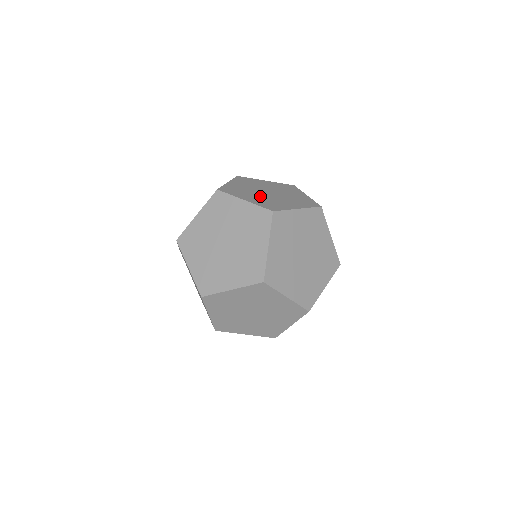
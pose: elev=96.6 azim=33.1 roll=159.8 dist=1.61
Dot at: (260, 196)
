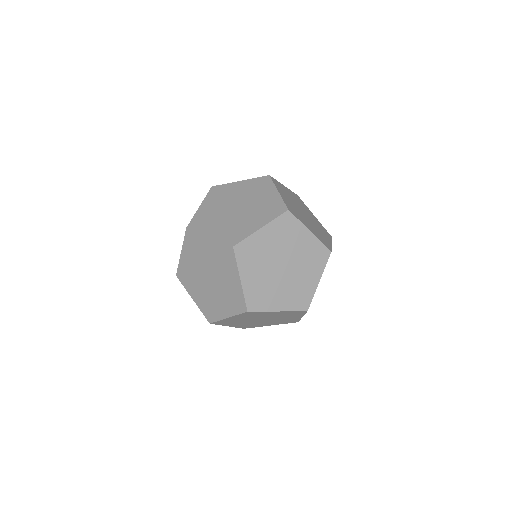
Dot at: (308, 222)
